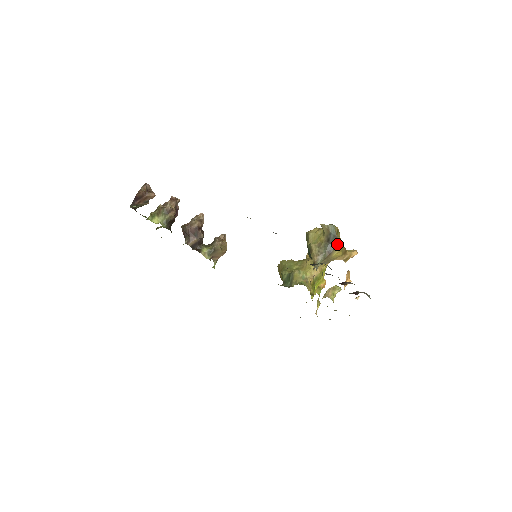
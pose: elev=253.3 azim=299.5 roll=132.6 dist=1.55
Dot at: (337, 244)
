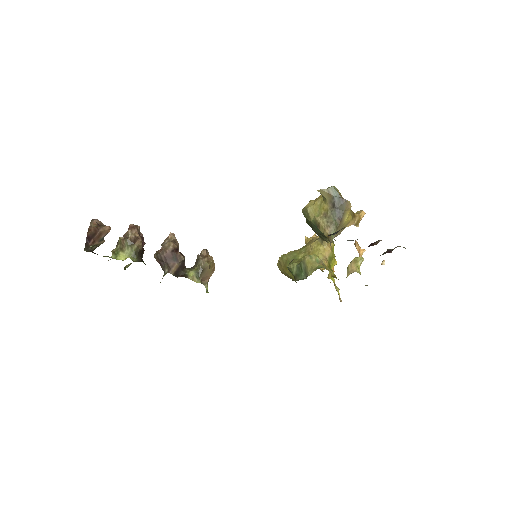
Dot at: (345, 206)
